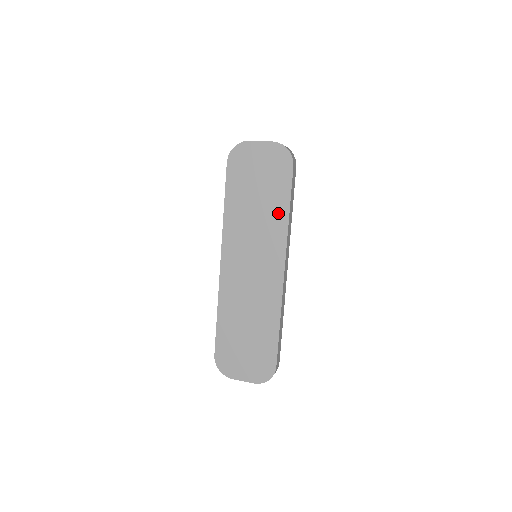
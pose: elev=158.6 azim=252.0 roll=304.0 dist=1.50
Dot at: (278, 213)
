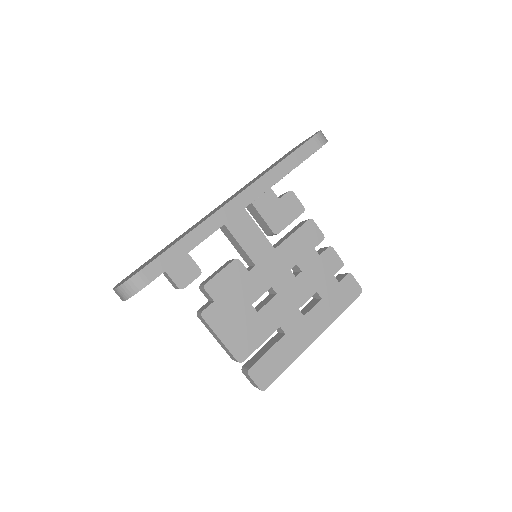
Dot at: occluded
